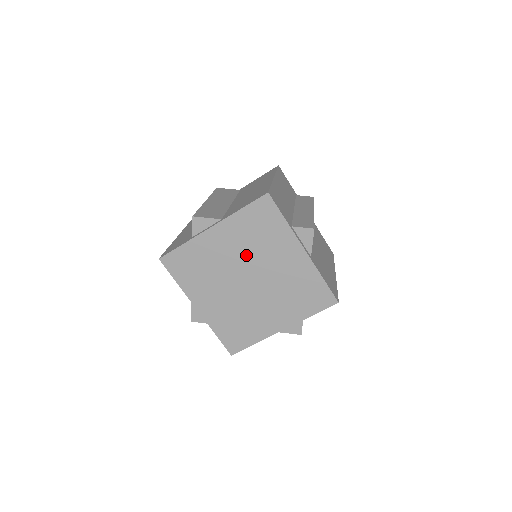
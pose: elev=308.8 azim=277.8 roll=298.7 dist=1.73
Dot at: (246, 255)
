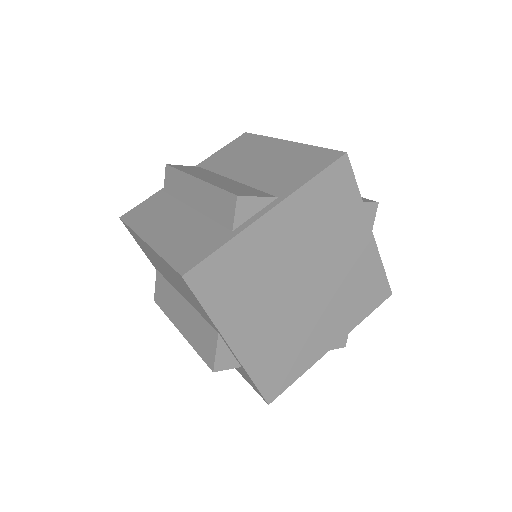
Dot at: (308, 249)
